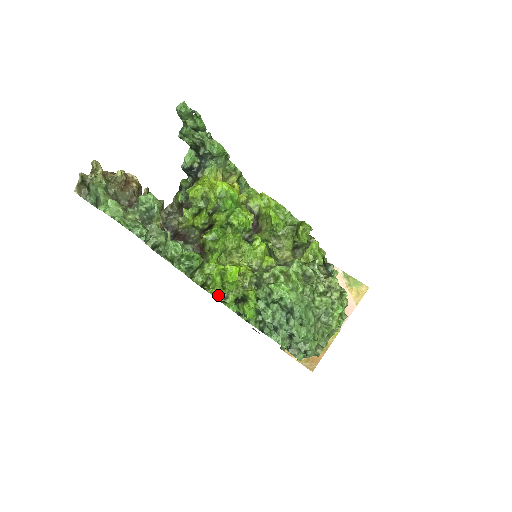
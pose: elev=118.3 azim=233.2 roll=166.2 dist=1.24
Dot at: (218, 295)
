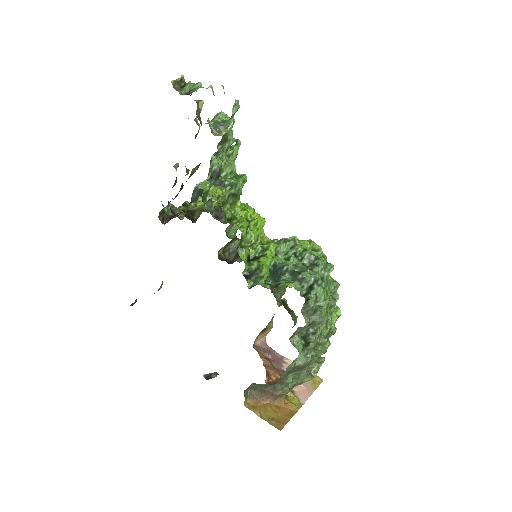
Dot at: (244, 230)
